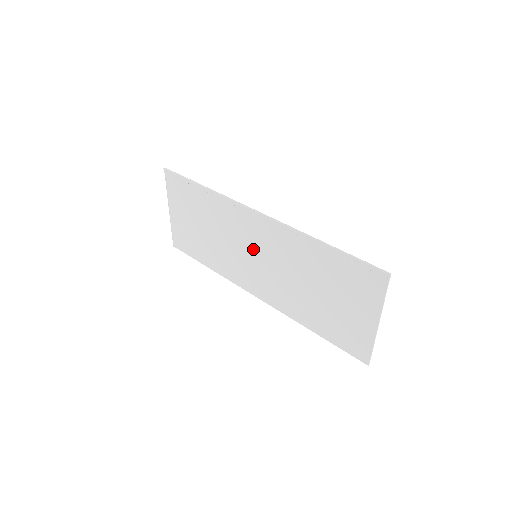
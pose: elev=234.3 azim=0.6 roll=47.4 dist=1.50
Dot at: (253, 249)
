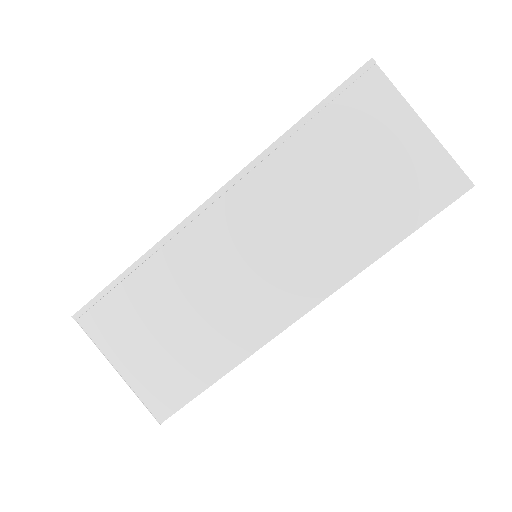
Dot at: (245, 251)
